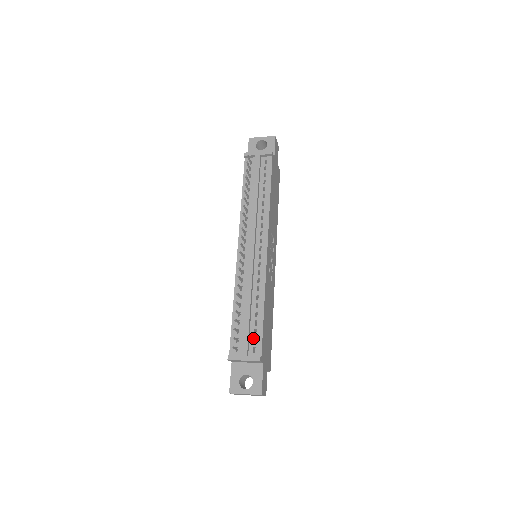
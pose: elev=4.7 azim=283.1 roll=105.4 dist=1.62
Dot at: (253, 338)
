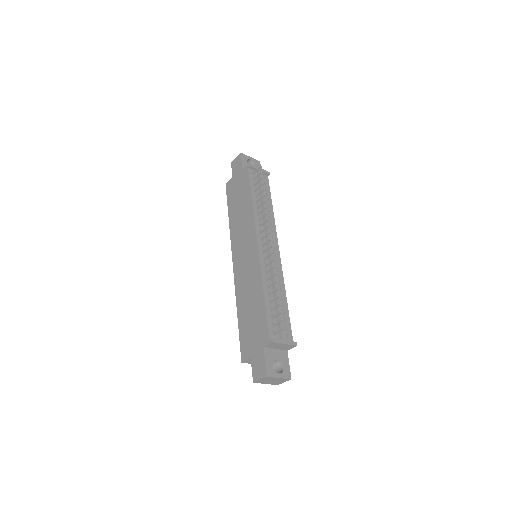
Dot at: (285, 325)
